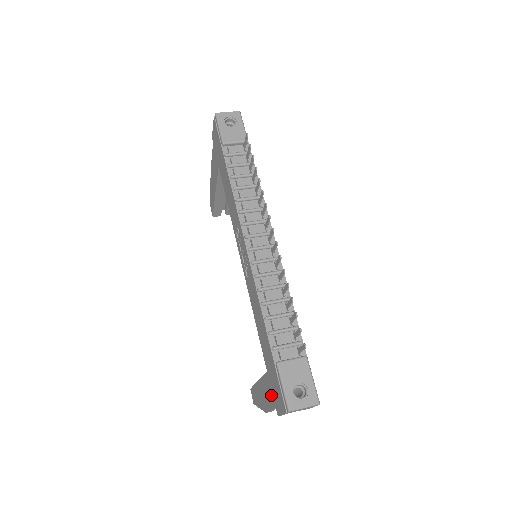
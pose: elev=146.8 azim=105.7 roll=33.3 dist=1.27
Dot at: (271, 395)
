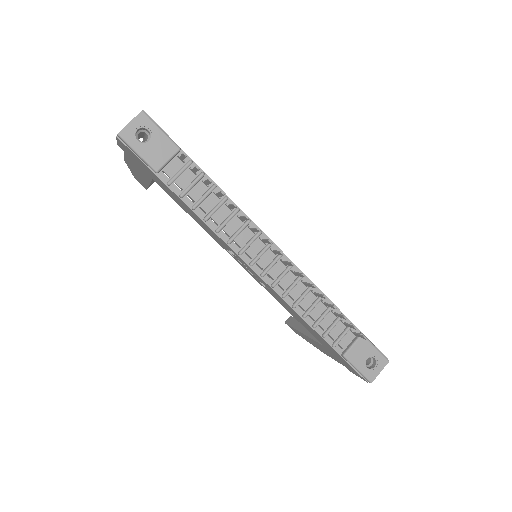
Dot at: (335, 358)
